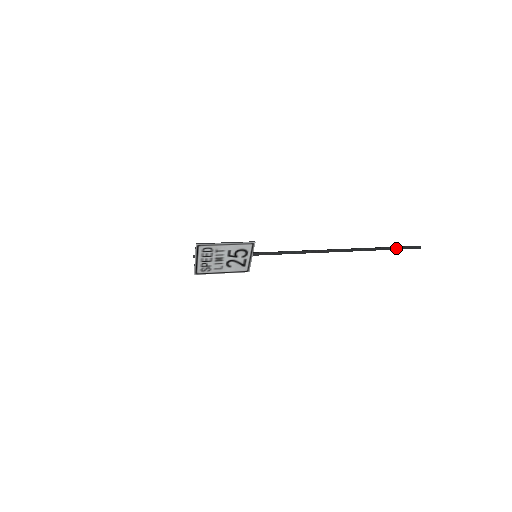
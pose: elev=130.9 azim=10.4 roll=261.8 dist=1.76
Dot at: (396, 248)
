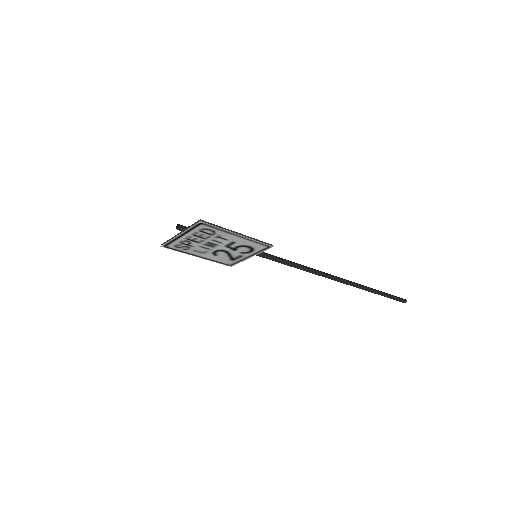
Dot at: (388, 296)
